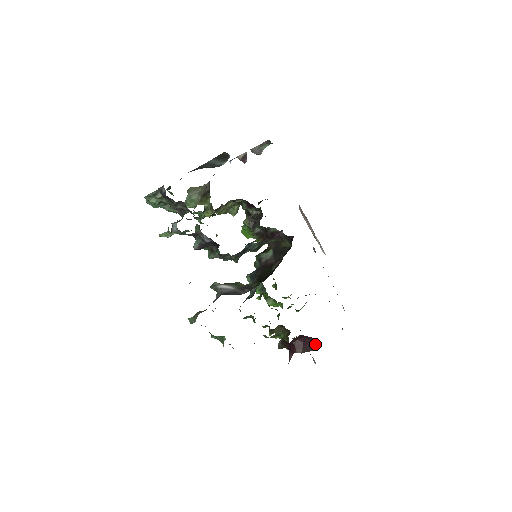
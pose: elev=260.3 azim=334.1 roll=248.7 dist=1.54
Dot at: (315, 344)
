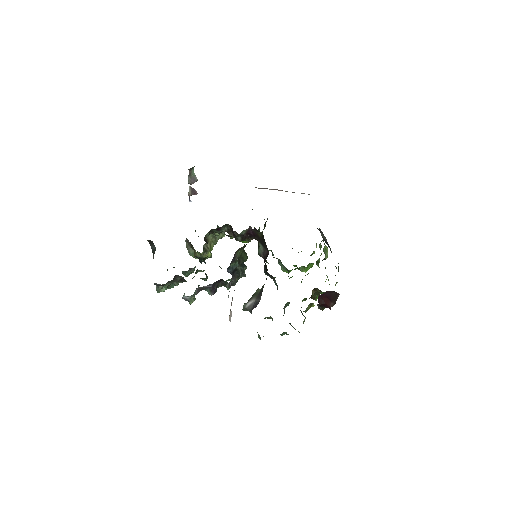
Dot at: (334, 293)
